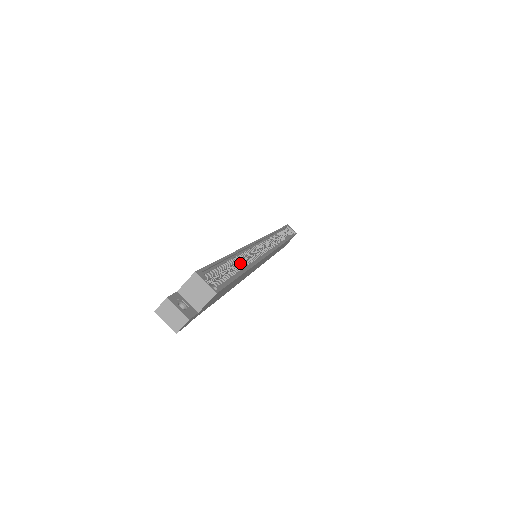
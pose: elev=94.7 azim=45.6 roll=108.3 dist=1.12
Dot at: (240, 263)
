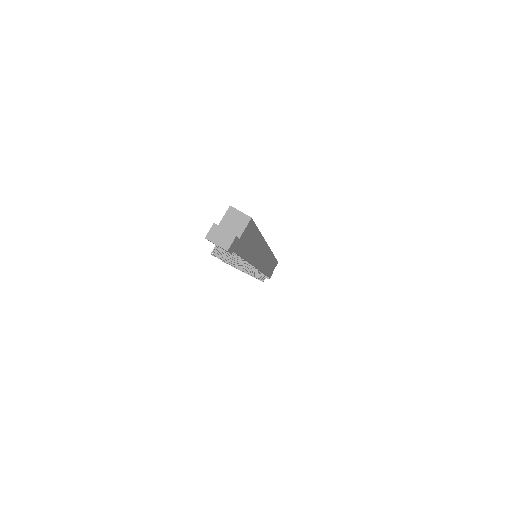
Dot at: occluded
